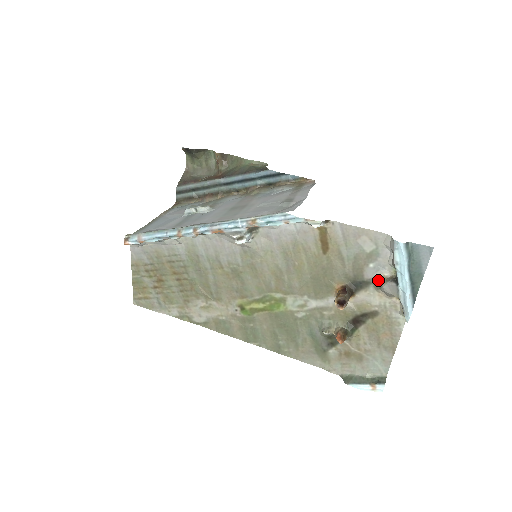
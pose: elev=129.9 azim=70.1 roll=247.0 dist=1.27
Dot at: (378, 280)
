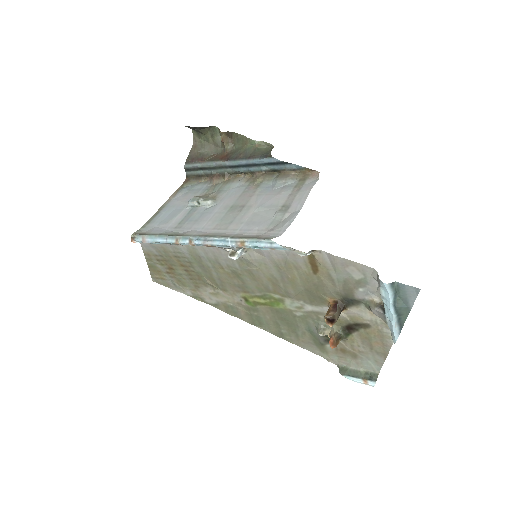
Dot at: (368, 302)
